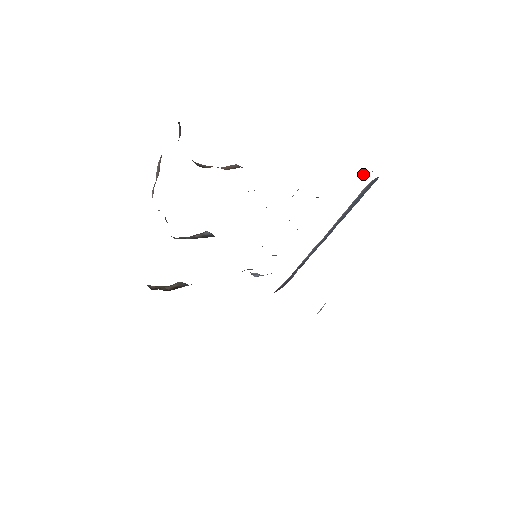
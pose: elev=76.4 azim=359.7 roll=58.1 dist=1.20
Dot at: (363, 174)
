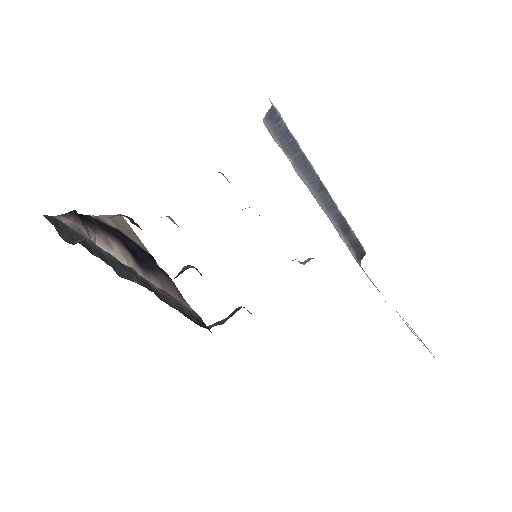
Dot at: occluded
